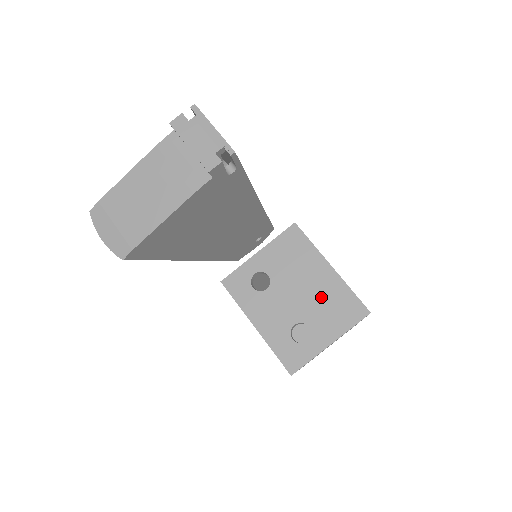
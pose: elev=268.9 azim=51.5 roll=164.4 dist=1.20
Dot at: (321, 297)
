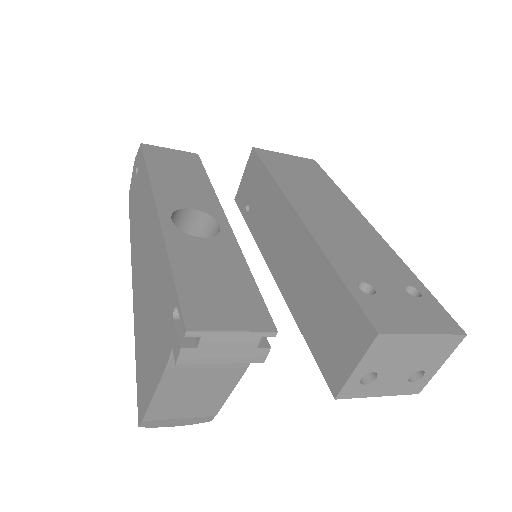
Dot at: (424, 353)
